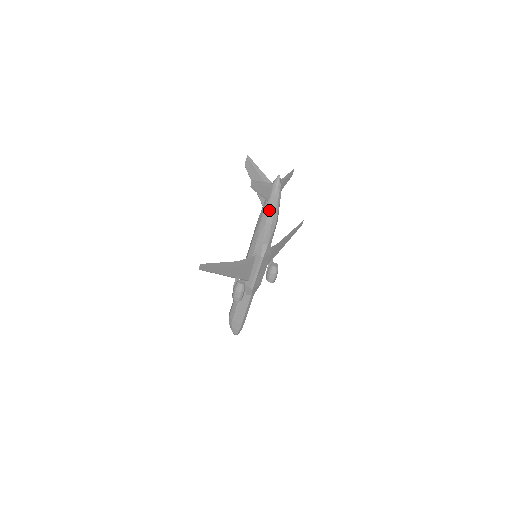
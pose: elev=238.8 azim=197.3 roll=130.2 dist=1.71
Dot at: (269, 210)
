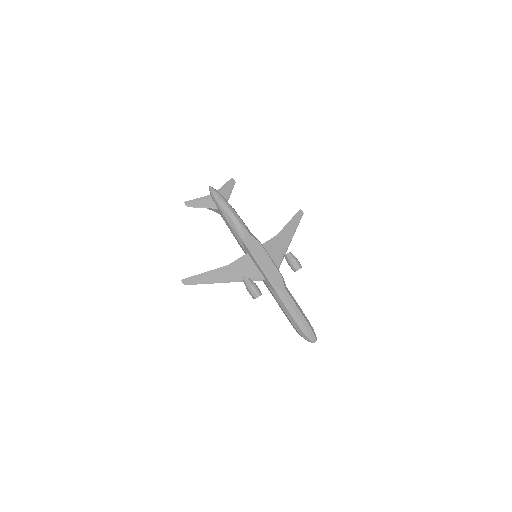
Dot at: (222, 212)
